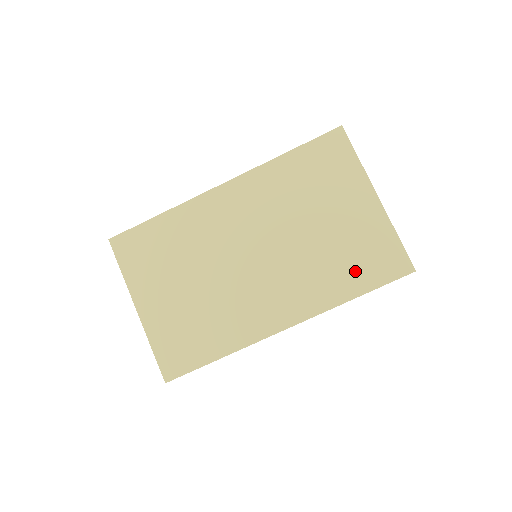
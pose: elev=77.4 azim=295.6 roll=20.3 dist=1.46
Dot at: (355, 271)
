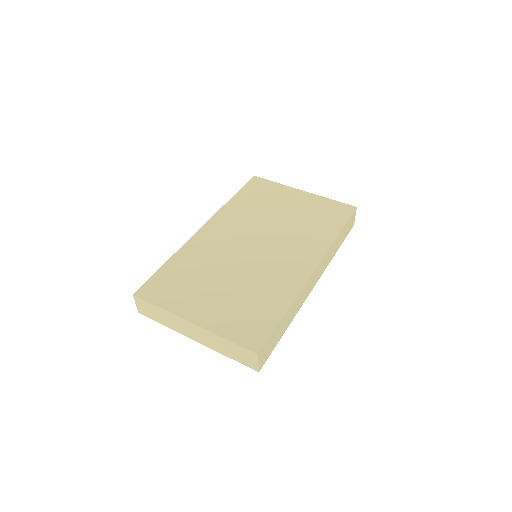
Dot at: (325, 223)
